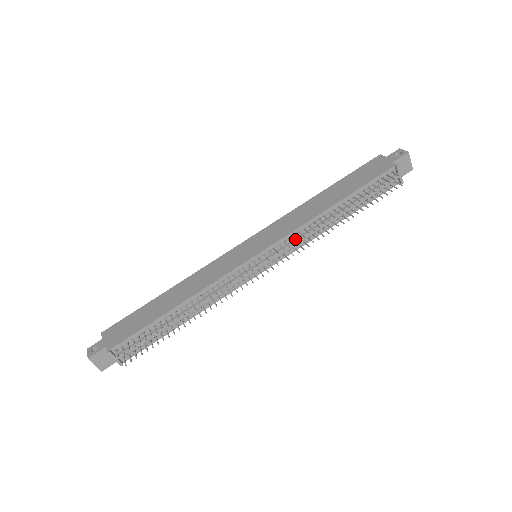
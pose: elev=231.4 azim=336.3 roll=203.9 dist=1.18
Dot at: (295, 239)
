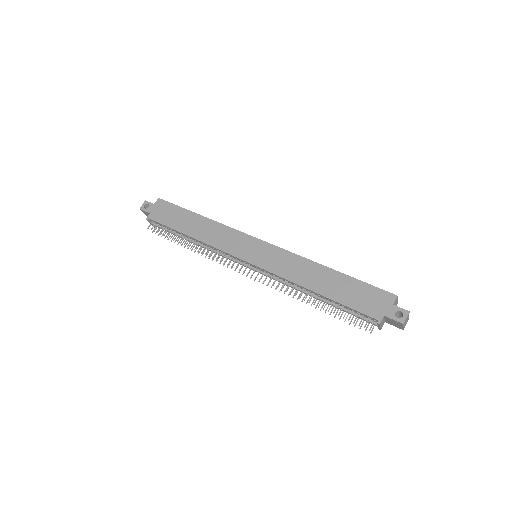
Dot at: (277, 279)
